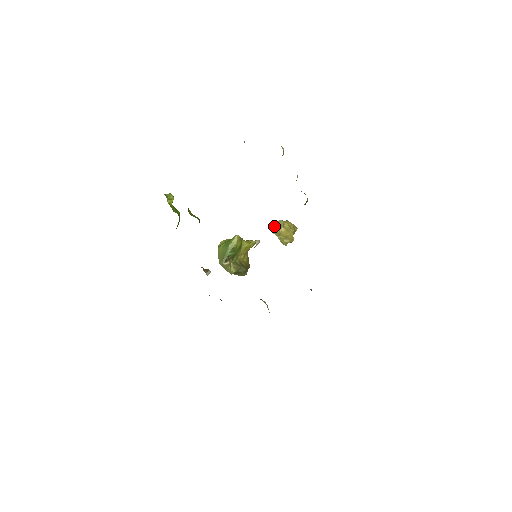
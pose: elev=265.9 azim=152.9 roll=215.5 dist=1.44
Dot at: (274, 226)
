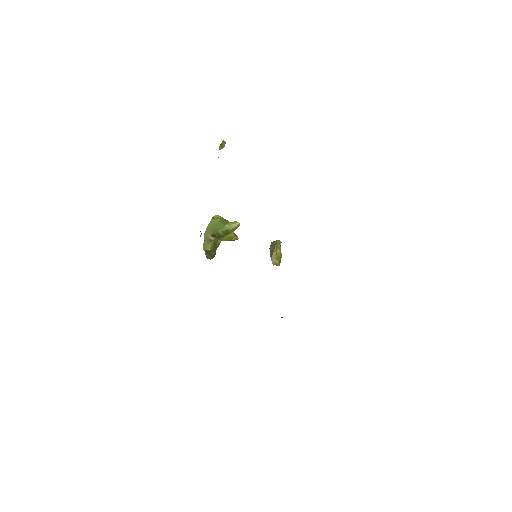
Dot at: (277, 242)
